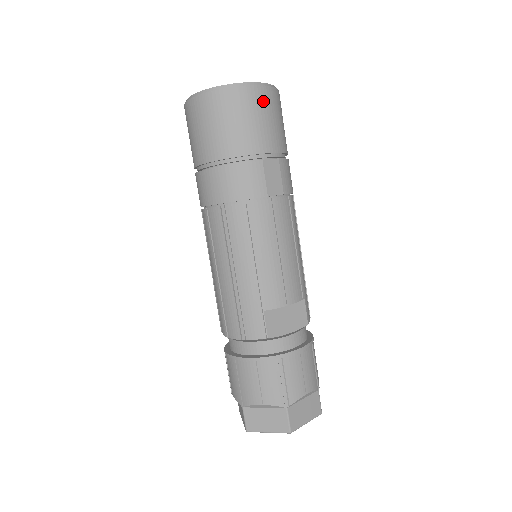
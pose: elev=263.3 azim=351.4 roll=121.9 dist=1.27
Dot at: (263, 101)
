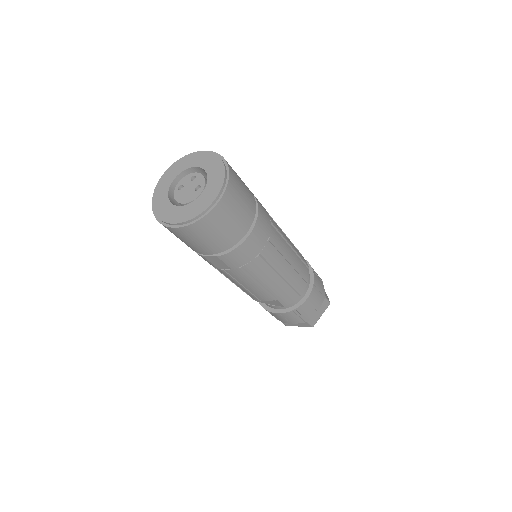
Dot at: (183, 234)
